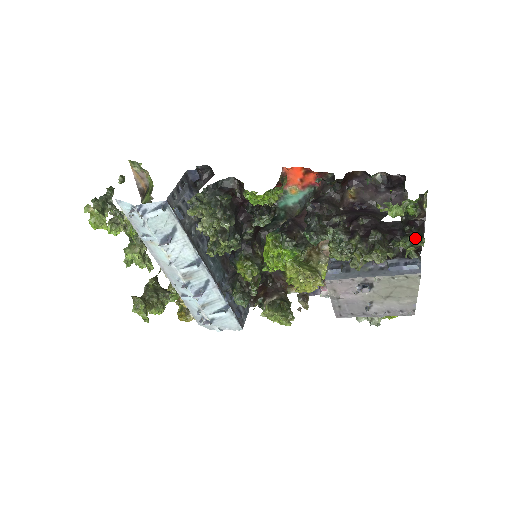
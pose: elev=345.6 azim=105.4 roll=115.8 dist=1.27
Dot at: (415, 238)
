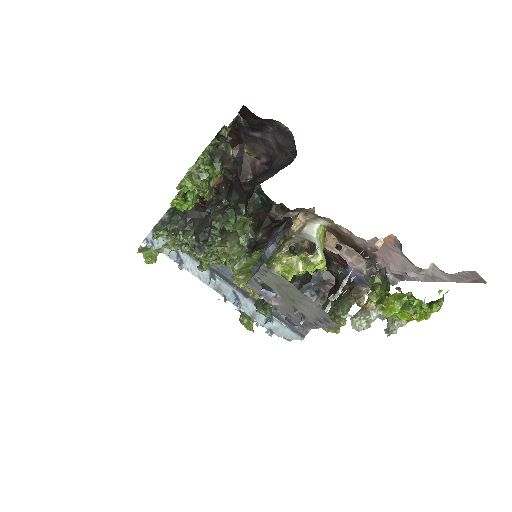
Dot at: (233, 210)
